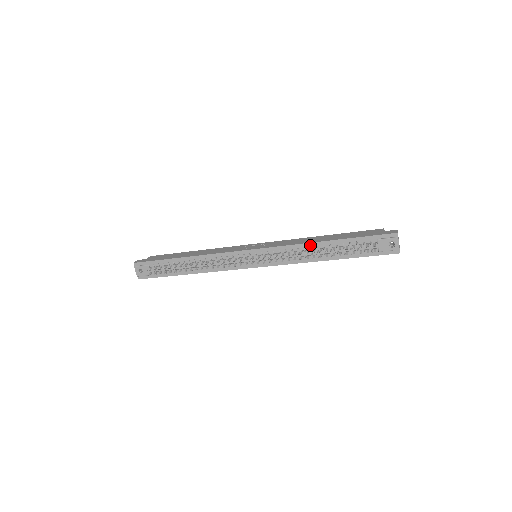
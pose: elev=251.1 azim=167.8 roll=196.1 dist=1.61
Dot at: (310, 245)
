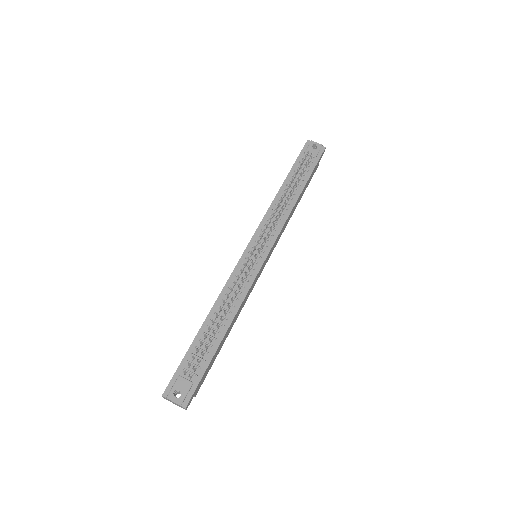
Dot at: (277, 199)
